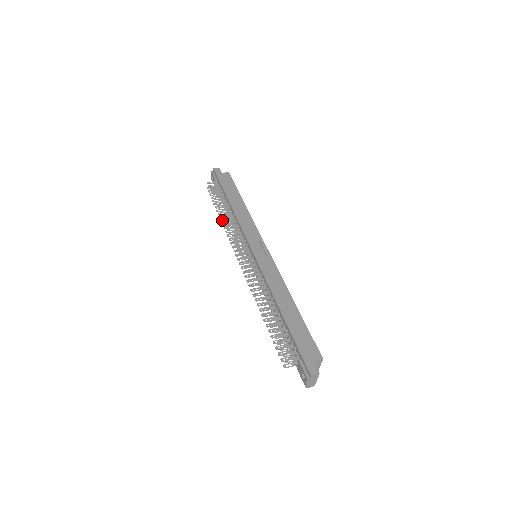
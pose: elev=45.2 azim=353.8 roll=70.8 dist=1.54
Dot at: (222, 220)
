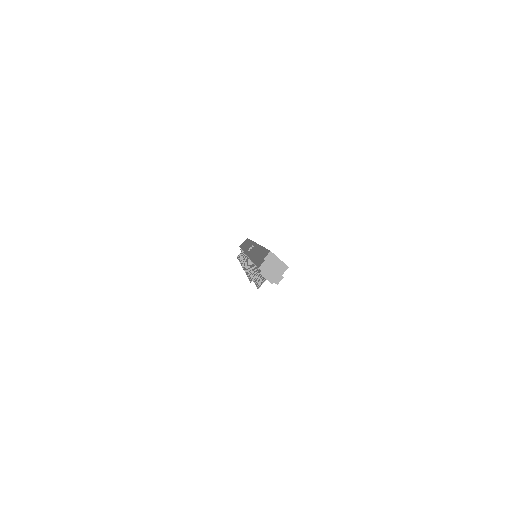
Dot at: occluded
